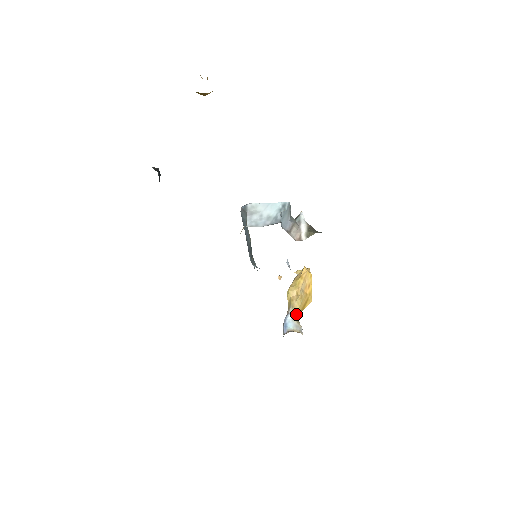
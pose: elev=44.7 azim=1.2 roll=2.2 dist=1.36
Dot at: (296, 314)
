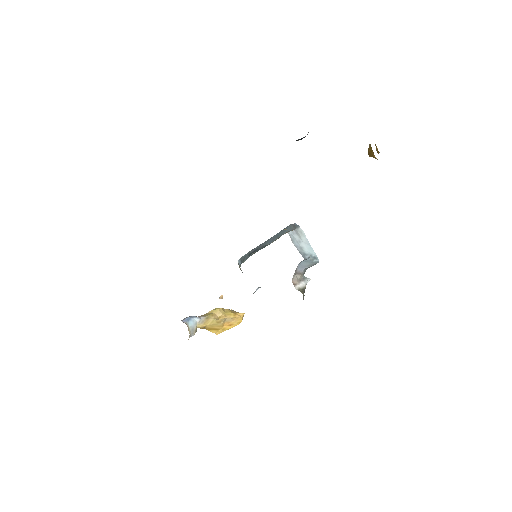
Dot at: (202, 324)
